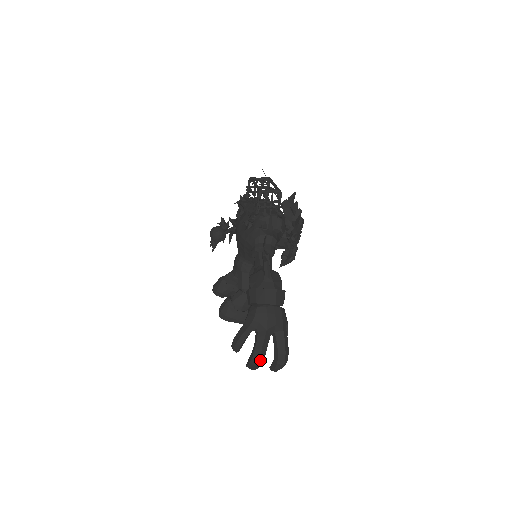
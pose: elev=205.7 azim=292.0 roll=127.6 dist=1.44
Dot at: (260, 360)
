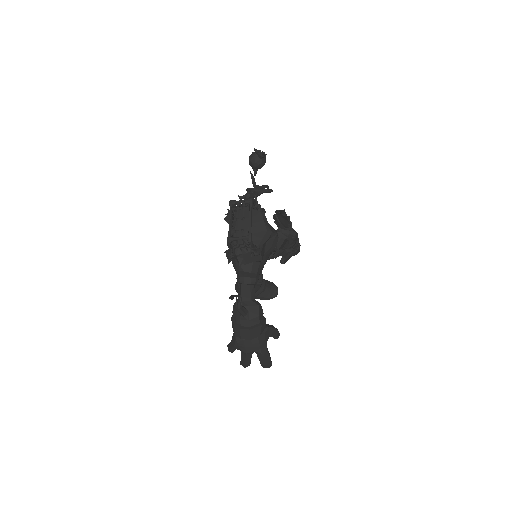
Dot at: occluded
